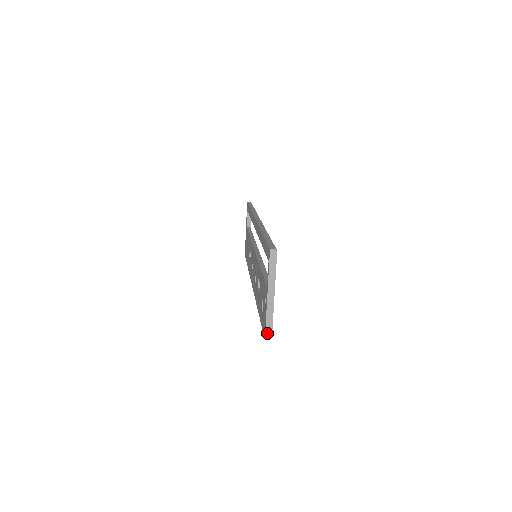
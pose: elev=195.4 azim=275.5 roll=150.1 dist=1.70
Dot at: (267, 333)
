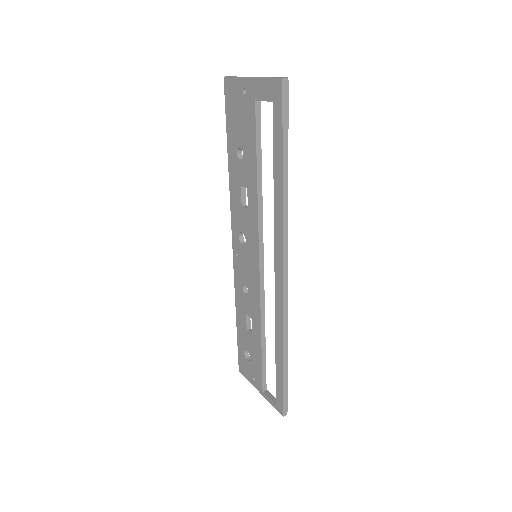
Dot at: (243, 374)
